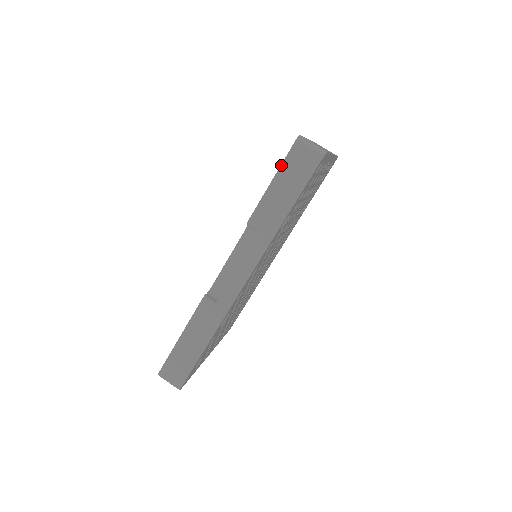
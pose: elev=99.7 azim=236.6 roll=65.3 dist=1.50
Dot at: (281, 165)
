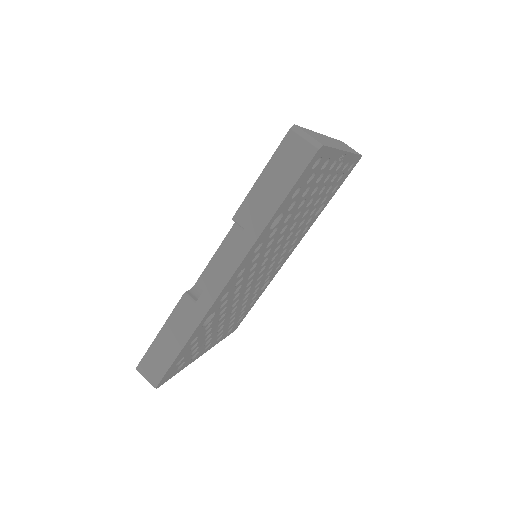
Dot at: (272, 157)
